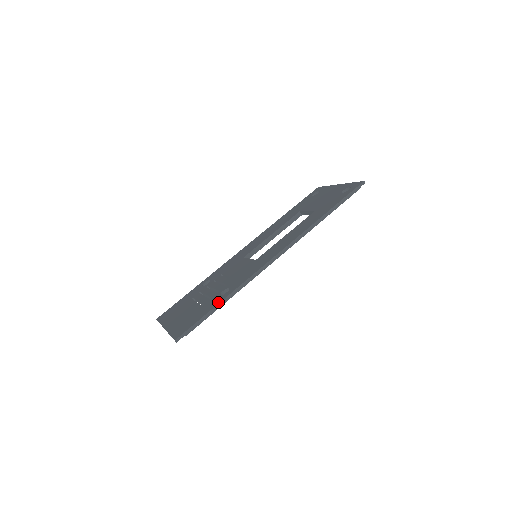
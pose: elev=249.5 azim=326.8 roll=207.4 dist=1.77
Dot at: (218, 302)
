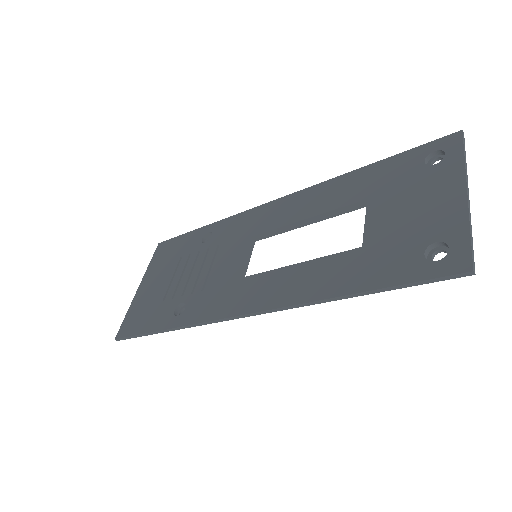
Dot at: (161, 327)
